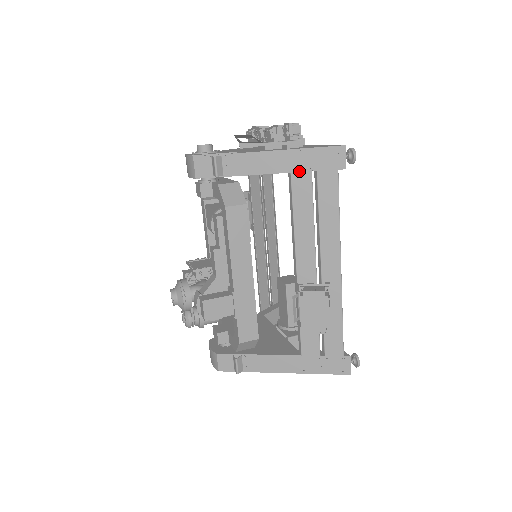
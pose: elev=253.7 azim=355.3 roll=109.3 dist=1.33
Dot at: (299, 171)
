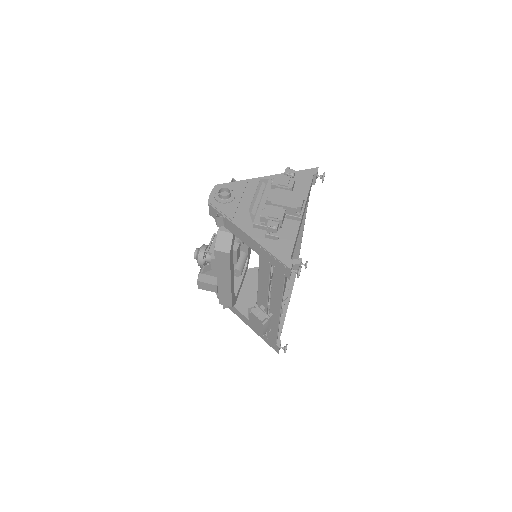
Dot at: (264, 259)
